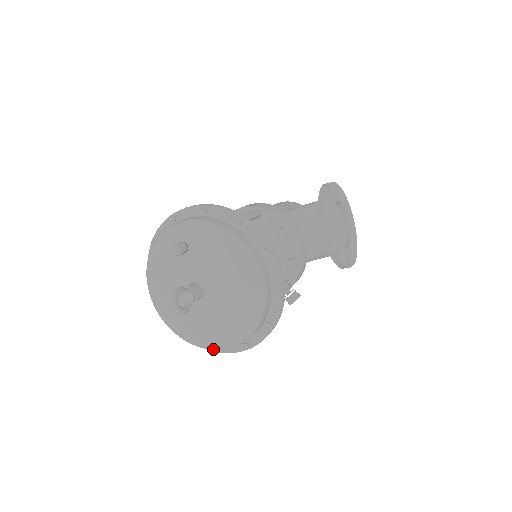
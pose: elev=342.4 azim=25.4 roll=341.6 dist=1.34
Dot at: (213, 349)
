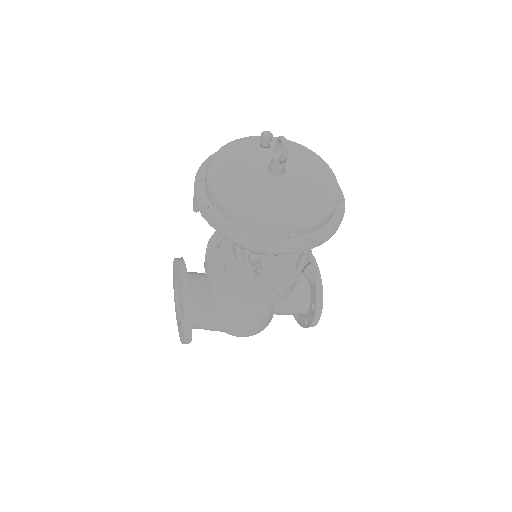
Dot at: (285, 222)
